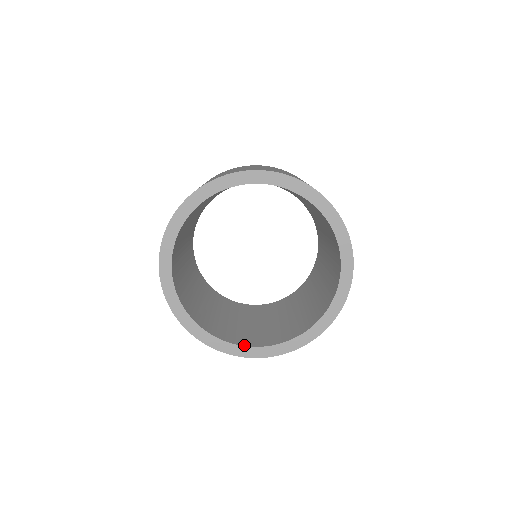
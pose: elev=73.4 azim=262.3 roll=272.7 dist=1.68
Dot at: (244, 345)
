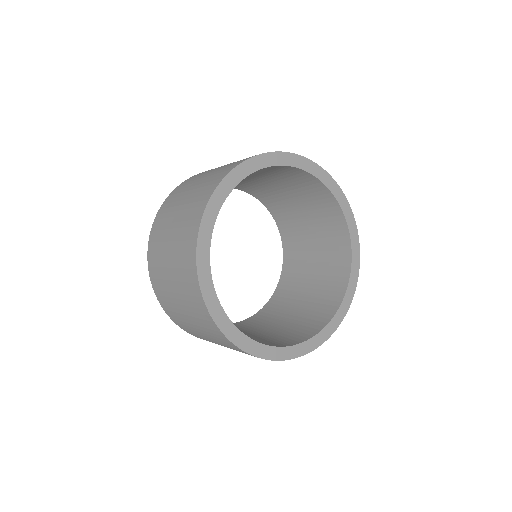
Dot at: occluded
